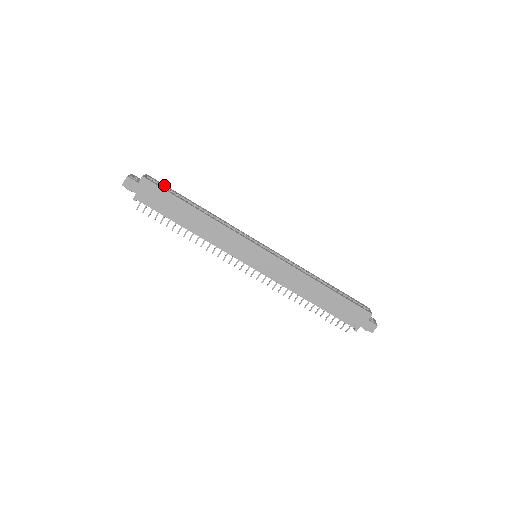
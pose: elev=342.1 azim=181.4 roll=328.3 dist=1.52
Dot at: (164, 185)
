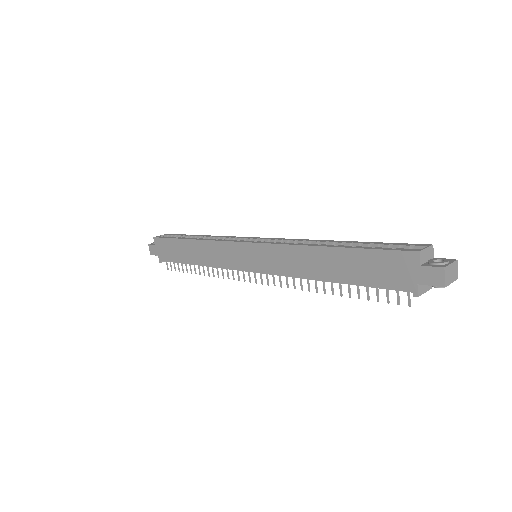
Dot at: (176, 235)
